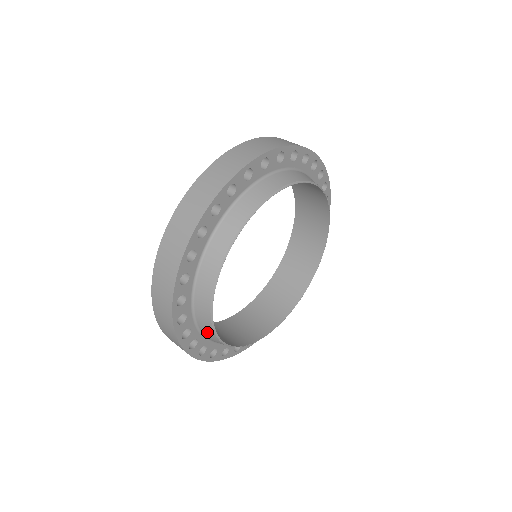
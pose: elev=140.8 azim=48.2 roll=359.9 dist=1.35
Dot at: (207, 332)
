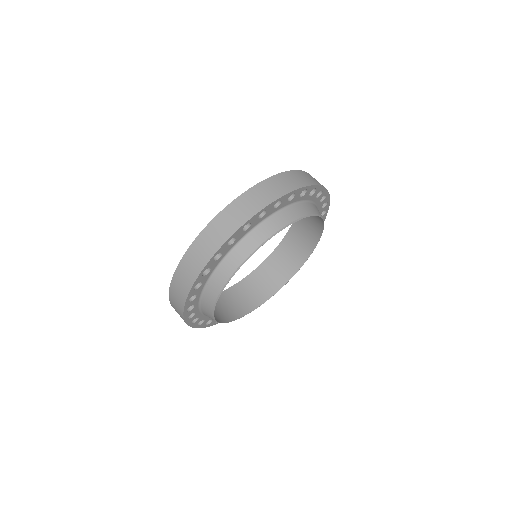
Dot at: (217, 282)
